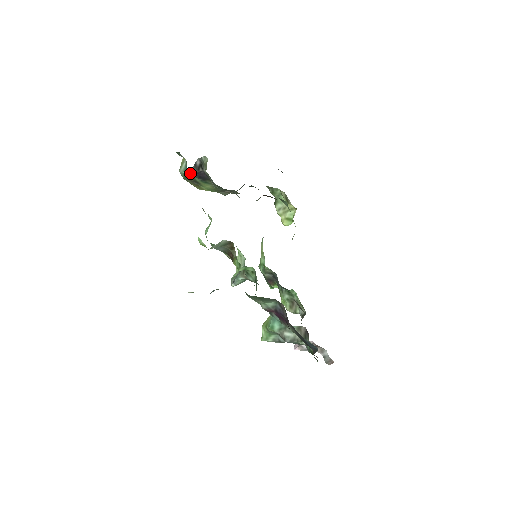
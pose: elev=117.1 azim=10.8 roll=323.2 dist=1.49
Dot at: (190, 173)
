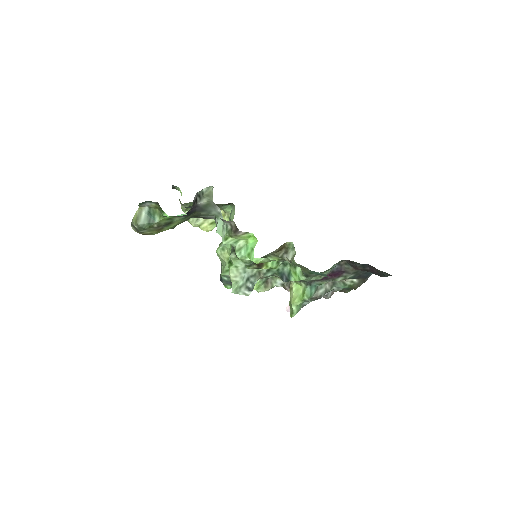
Dot at: occluded
